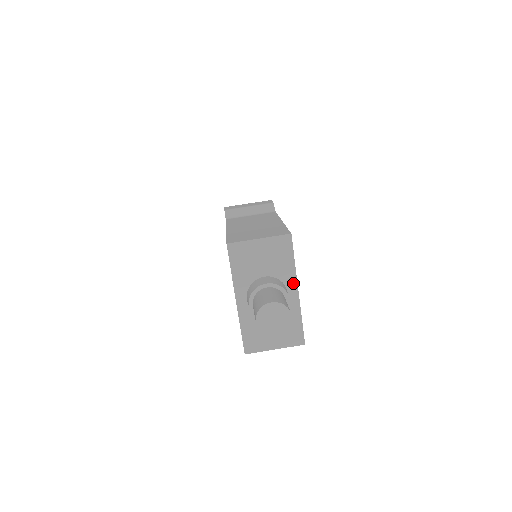
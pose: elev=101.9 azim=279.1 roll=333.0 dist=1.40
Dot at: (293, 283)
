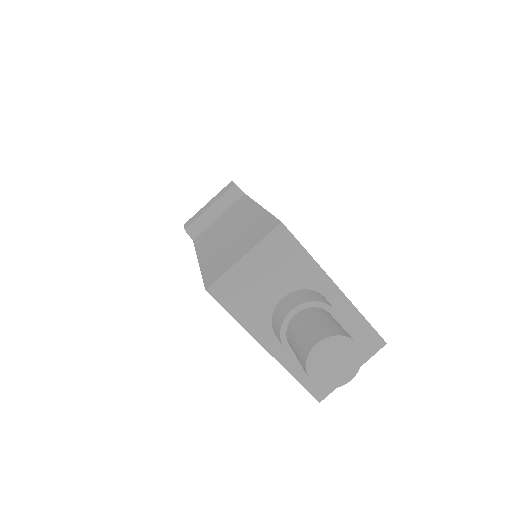
Dot at: (324, 282)
